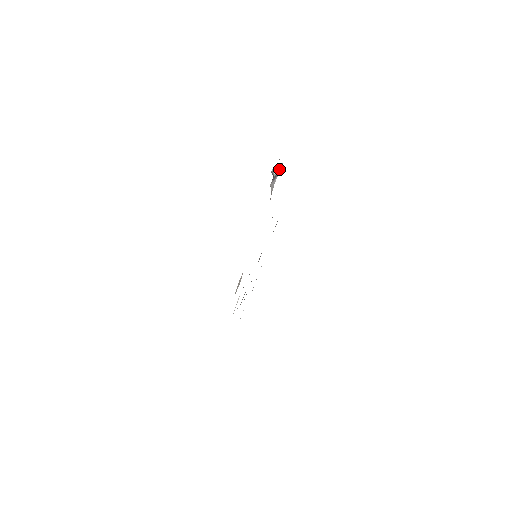
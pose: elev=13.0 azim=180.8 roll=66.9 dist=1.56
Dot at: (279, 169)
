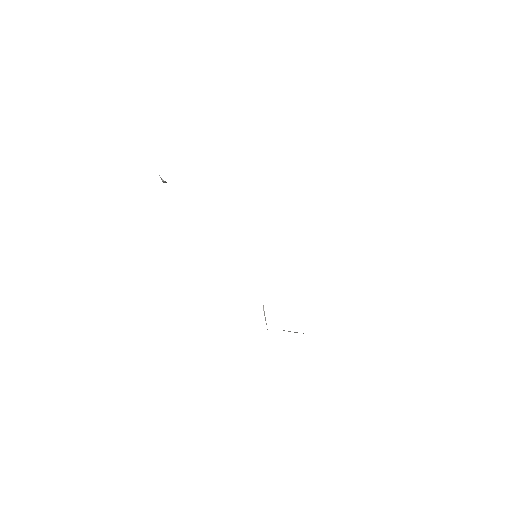
Dot at: occluded
